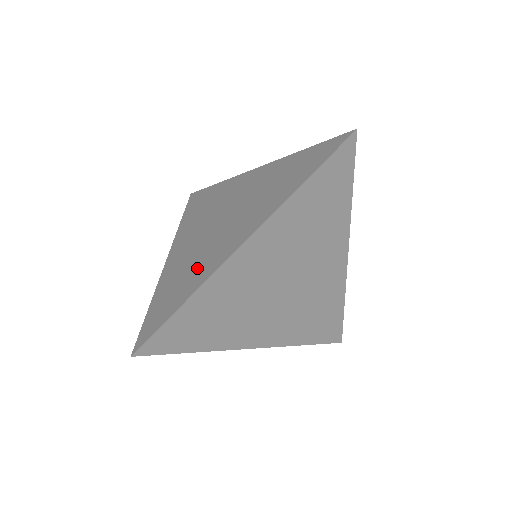
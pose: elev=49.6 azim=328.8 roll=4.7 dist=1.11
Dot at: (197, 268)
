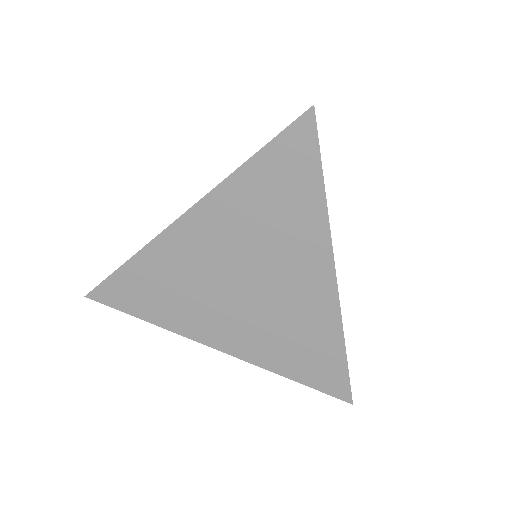
Dot at: occluded
